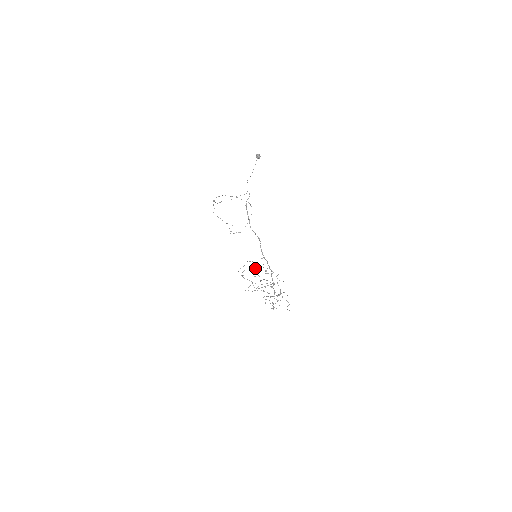
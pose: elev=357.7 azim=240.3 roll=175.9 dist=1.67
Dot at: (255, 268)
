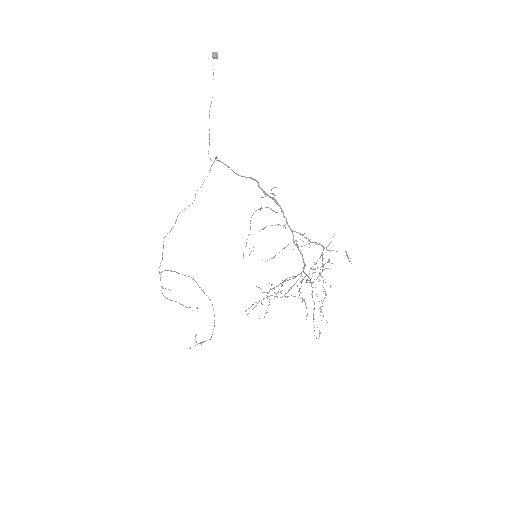
Dot at: occluded
